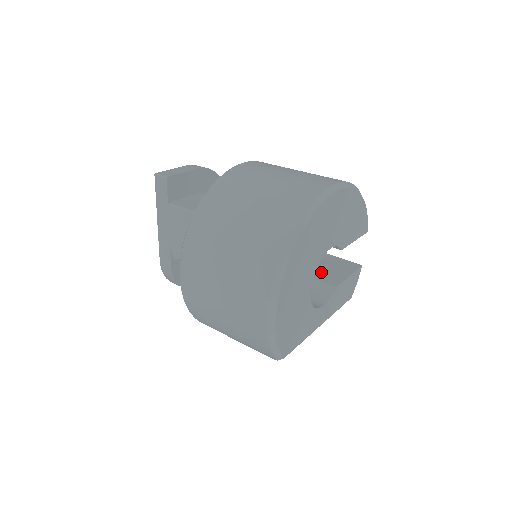
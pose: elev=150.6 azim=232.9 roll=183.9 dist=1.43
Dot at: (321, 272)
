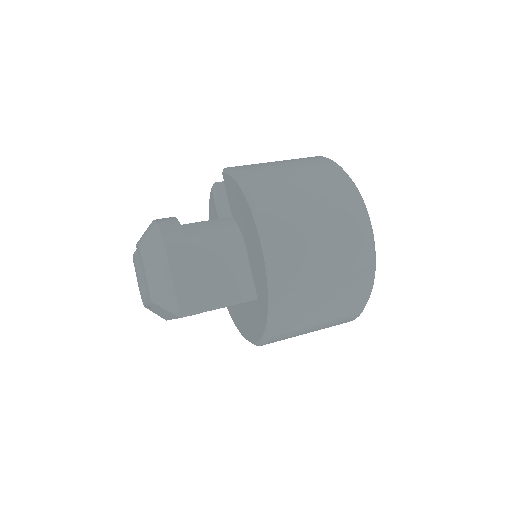
Dot at: occluded
